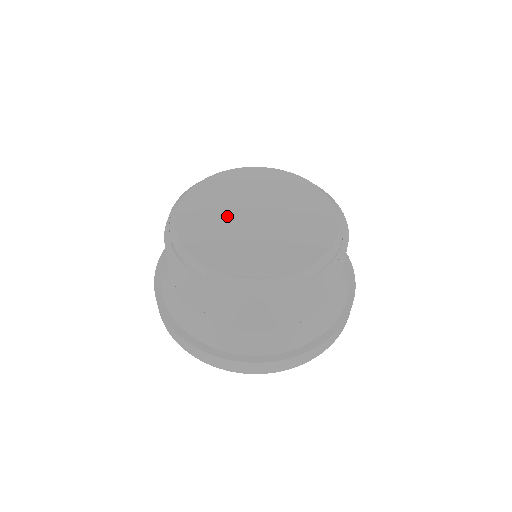
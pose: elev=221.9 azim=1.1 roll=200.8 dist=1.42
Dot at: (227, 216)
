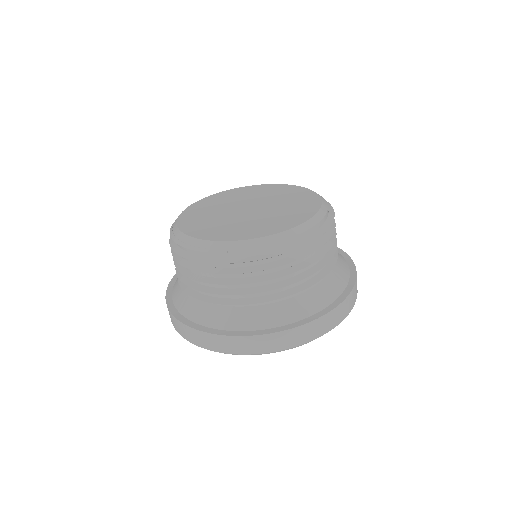
Dot at: (233, 219)
